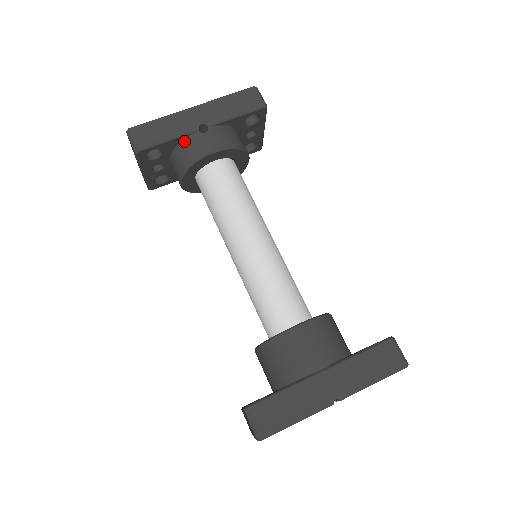
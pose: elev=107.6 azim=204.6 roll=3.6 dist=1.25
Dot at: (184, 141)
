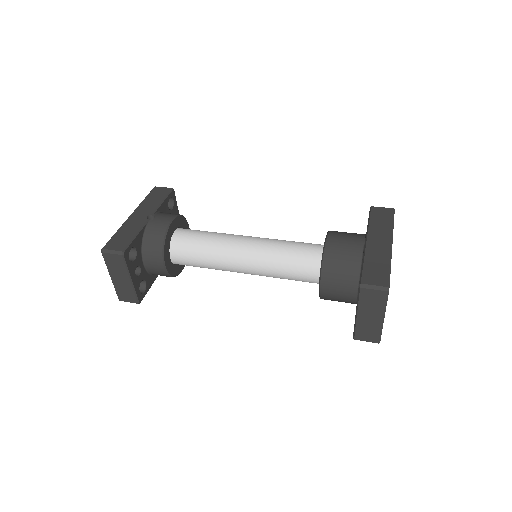
Dot at: (145, 233)
